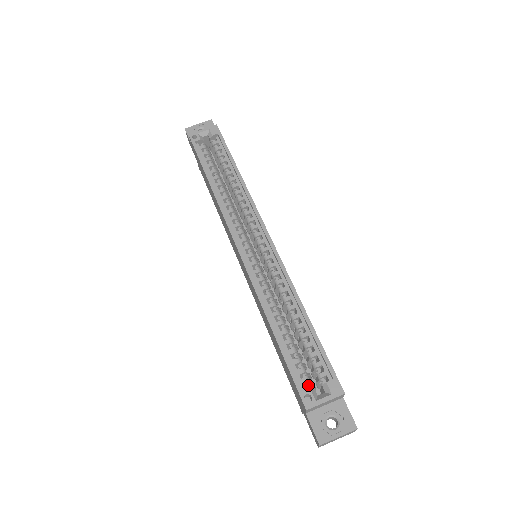
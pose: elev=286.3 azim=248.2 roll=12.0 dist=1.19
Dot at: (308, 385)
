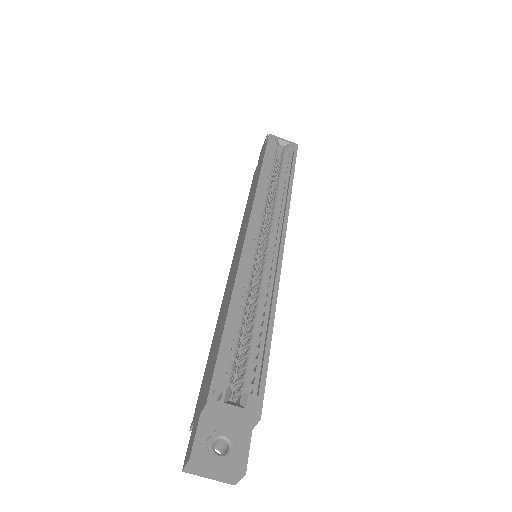
Dot at: (226, 384)
